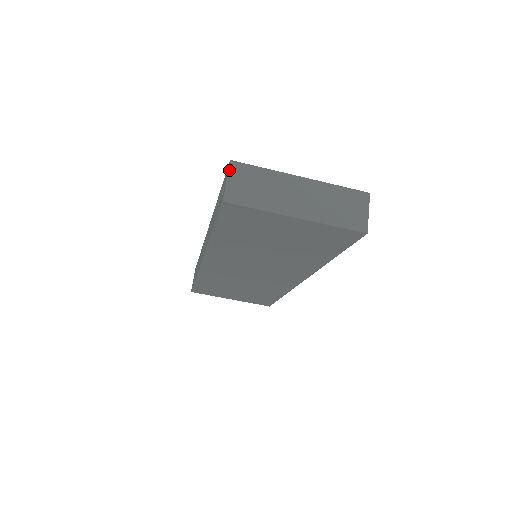
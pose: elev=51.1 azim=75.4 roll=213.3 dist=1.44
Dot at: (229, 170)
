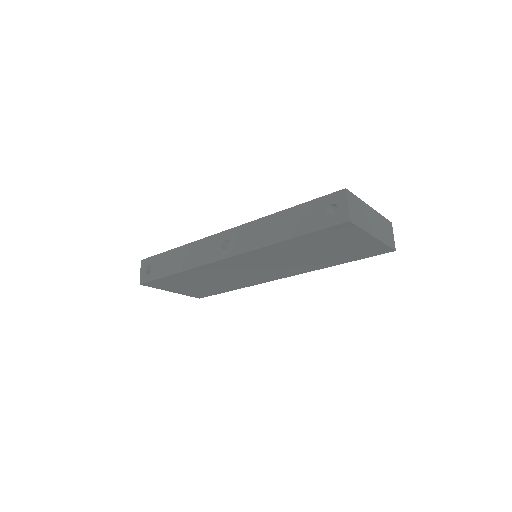
Dot at: (347, 196)
